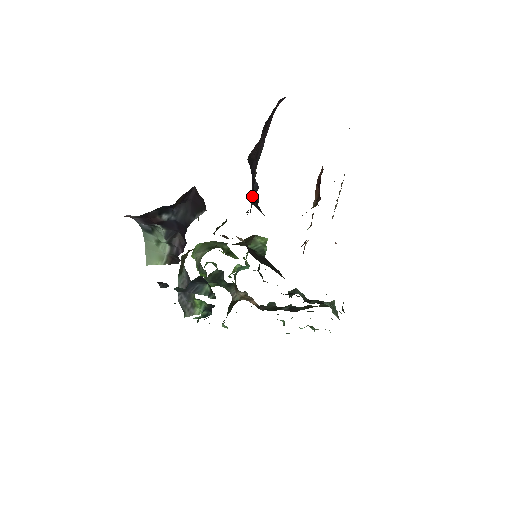
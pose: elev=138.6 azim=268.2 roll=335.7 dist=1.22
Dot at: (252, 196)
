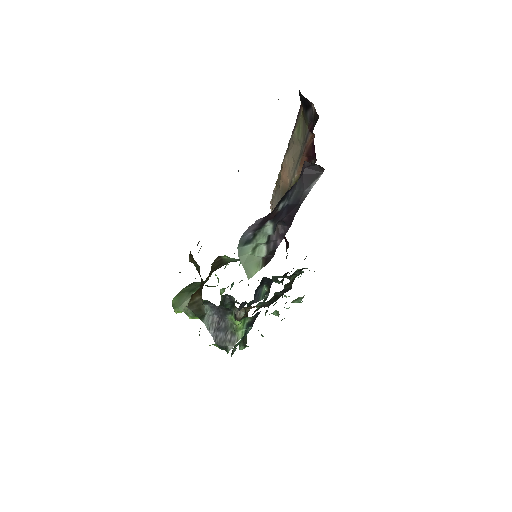
Dot at: occluded
